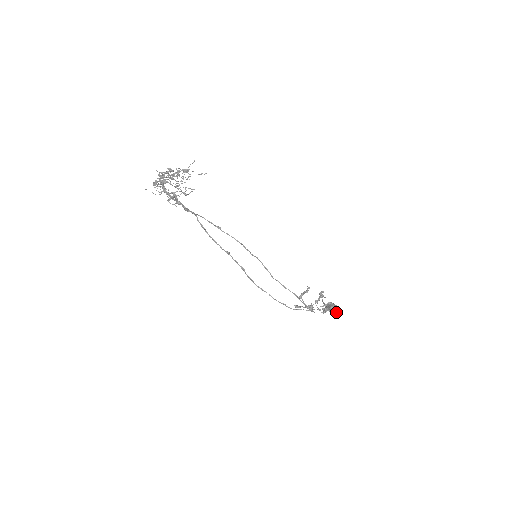
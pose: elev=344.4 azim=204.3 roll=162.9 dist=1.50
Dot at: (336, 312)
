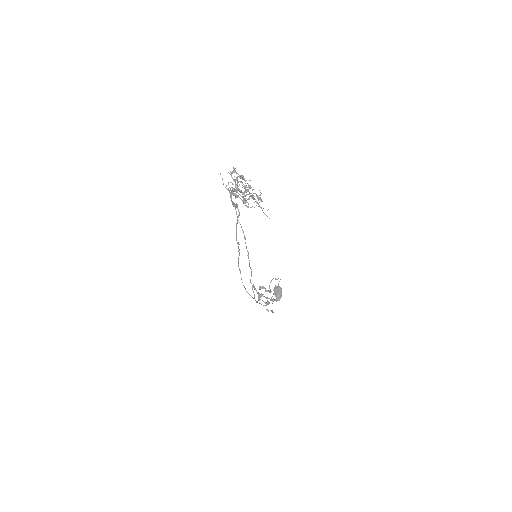
Dot at: (277, 299)
